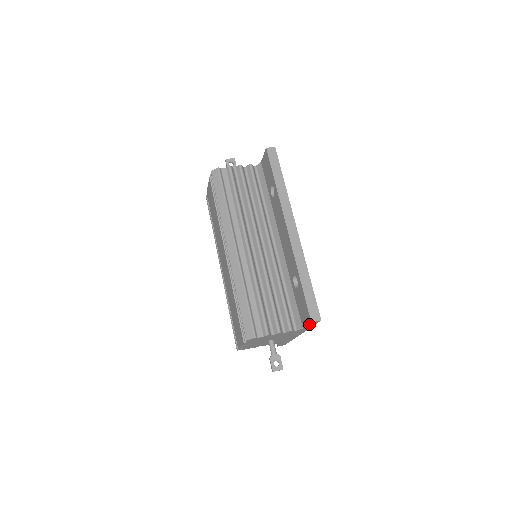
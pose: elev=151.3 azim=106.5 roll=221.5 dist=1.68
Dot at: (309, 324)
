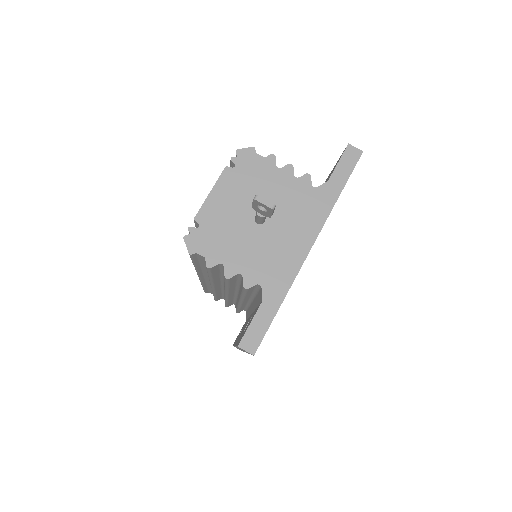
Dot at: occluded
